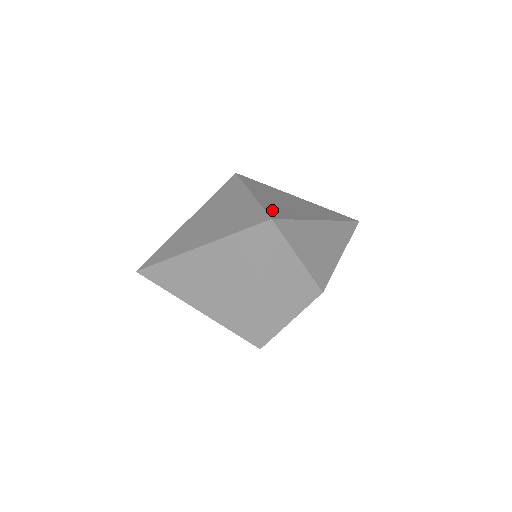
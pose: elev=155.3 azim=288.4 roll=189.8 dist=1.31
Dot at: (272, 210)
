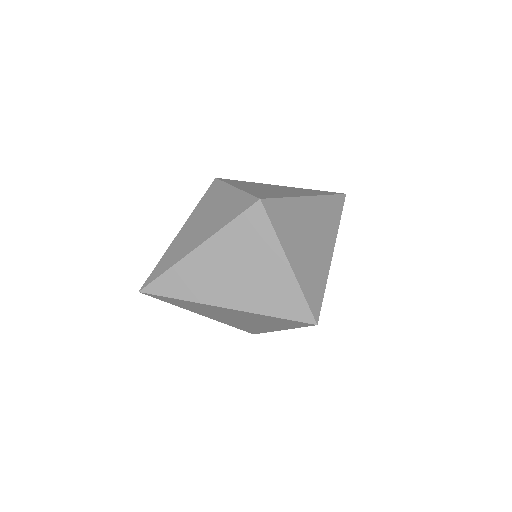
Dot at: (311, 295)
